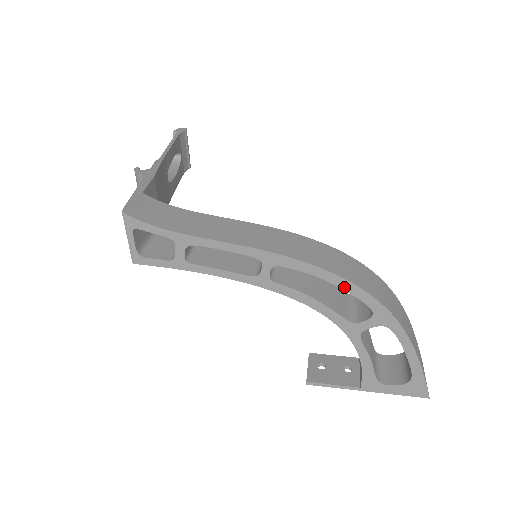
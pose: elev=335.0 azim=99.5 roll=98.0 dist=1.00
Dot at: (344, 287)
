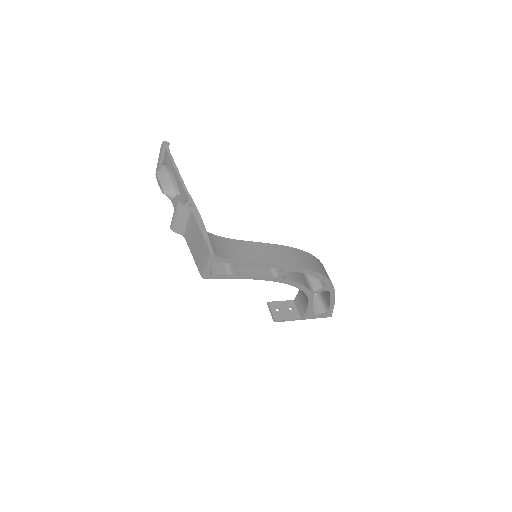
Dot at: (317, 277)
